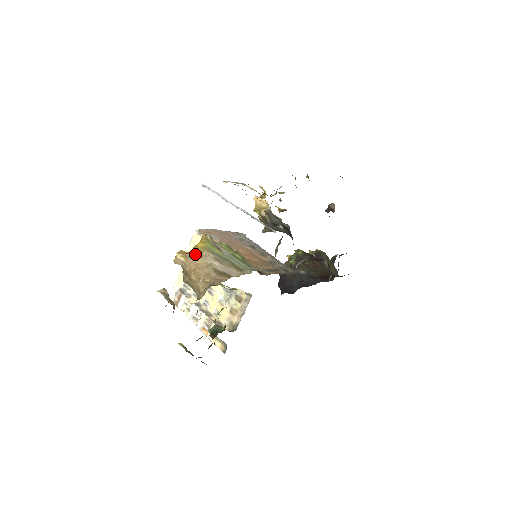
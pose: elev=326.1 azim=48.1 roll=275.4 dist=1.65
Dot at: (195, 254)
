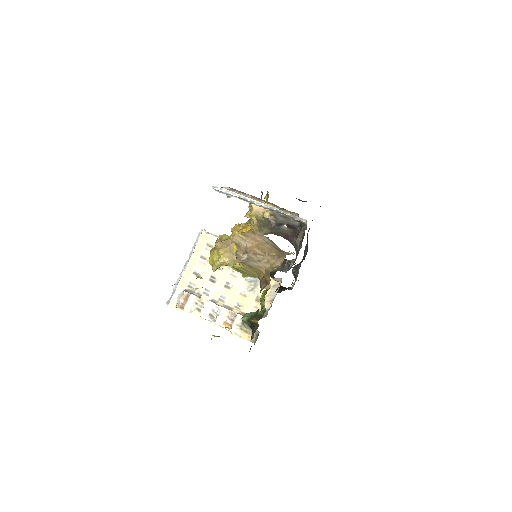
Dot at: (252, 233)
